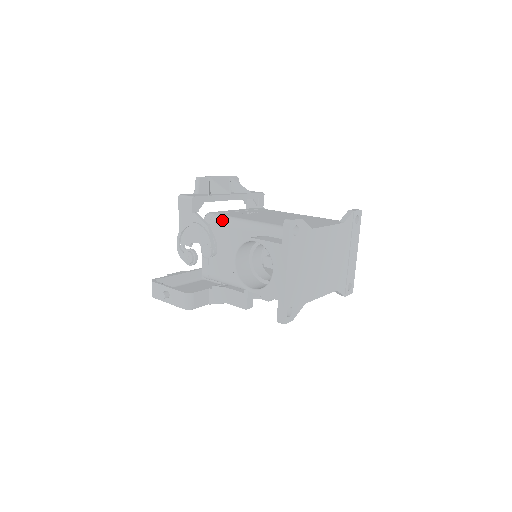
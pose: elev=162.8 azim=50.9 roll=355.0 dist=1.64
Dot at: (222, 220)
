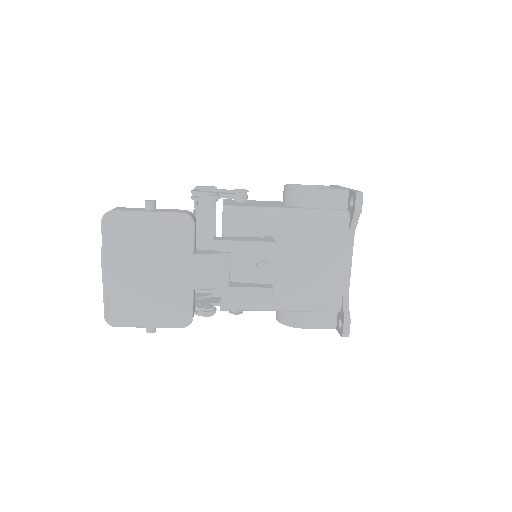
Dot at: occluded
